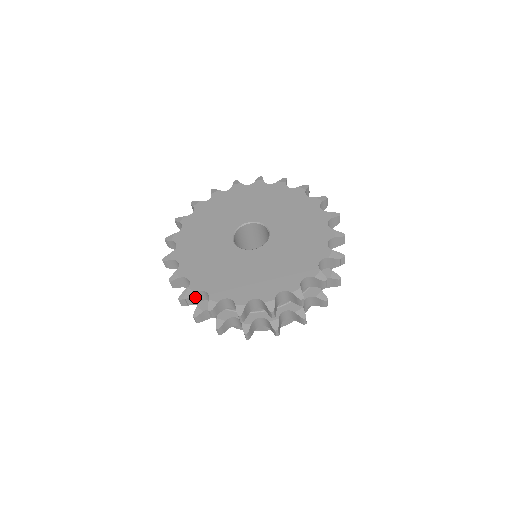
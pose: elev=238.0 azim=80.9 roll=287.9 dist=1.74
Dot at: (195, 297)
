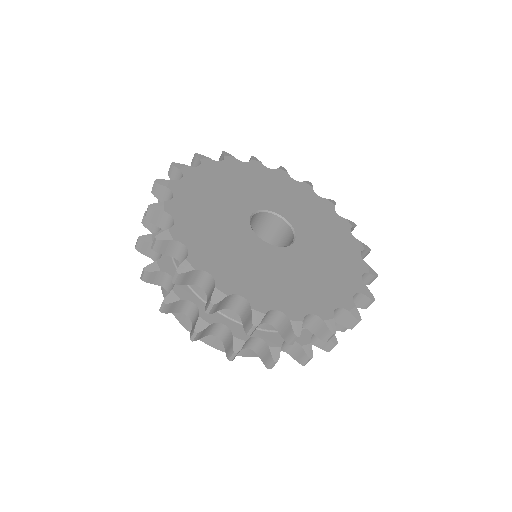
Dot at: (160, 216)
